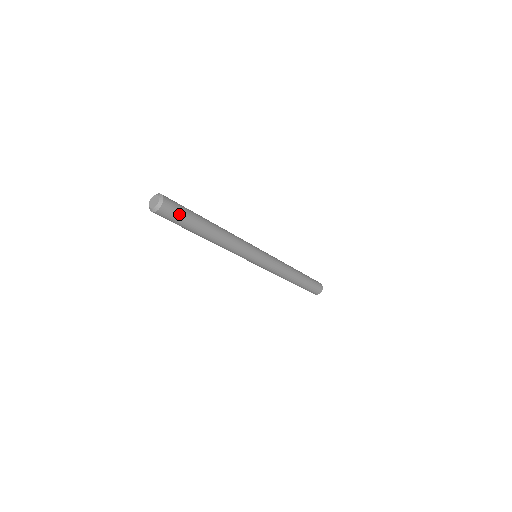
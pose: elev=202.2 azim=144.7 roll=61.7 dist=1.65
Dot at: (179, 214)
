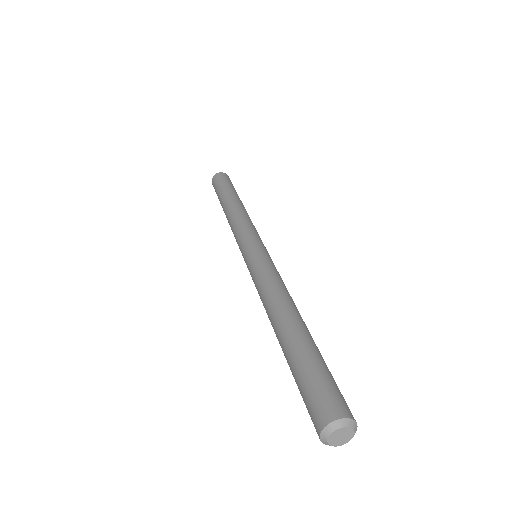
Dot at: occluded
